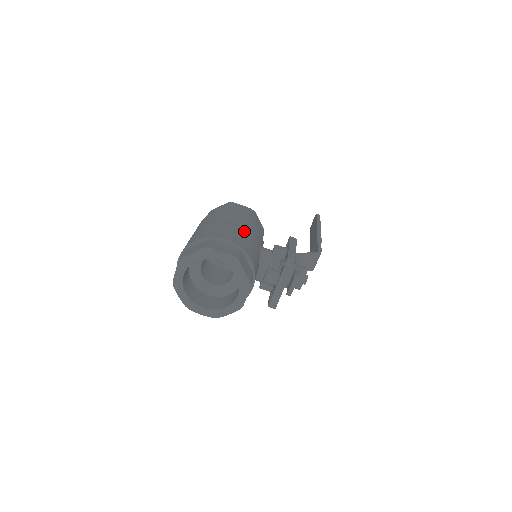
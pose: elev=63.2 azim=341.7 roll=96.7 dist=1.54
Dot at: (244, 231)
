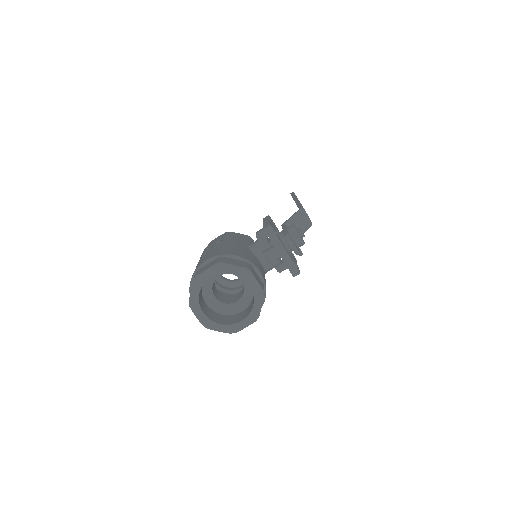
Dot at: (221, 246)
